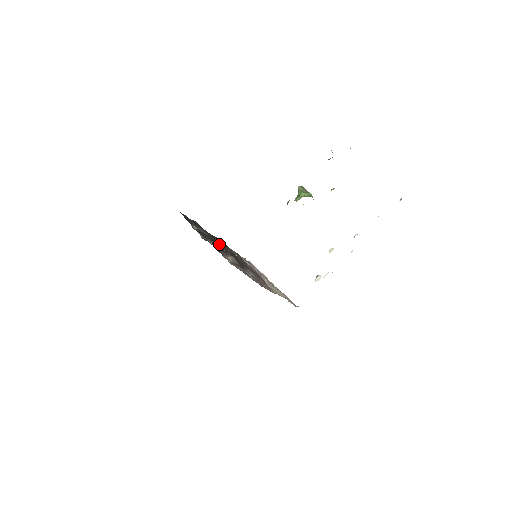
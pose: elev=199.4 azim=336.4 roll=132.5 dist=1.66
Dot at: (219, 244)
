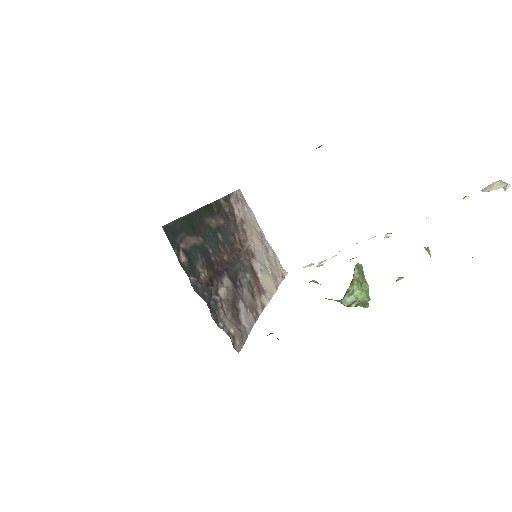
Dot at: (210, 238)
